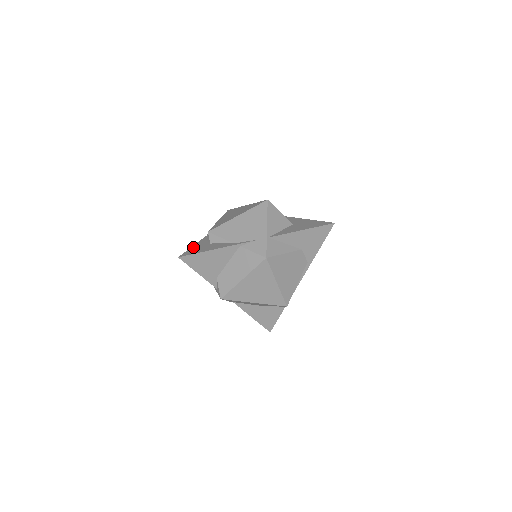
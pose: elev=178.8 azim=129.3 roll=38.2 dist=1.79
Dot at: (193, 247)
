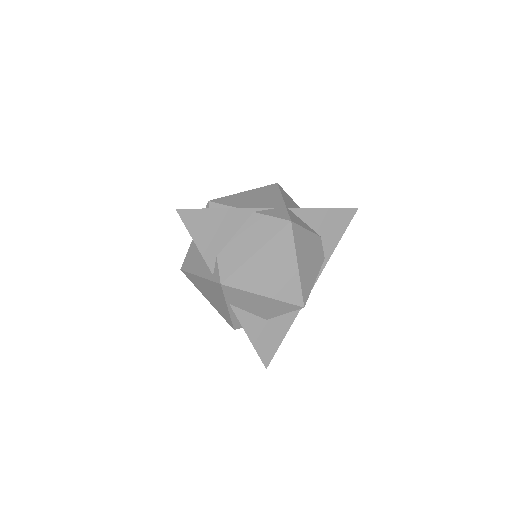
Dot at: occluded
